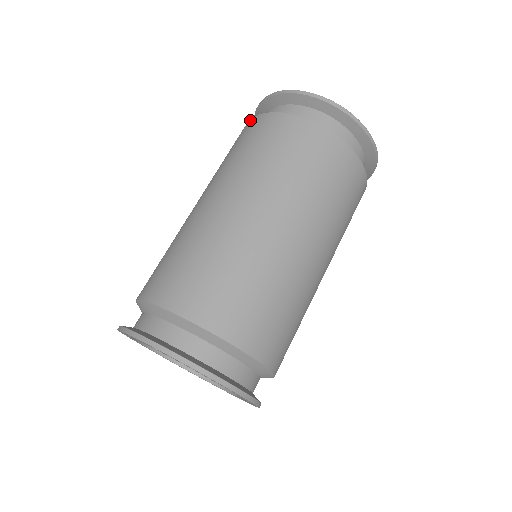
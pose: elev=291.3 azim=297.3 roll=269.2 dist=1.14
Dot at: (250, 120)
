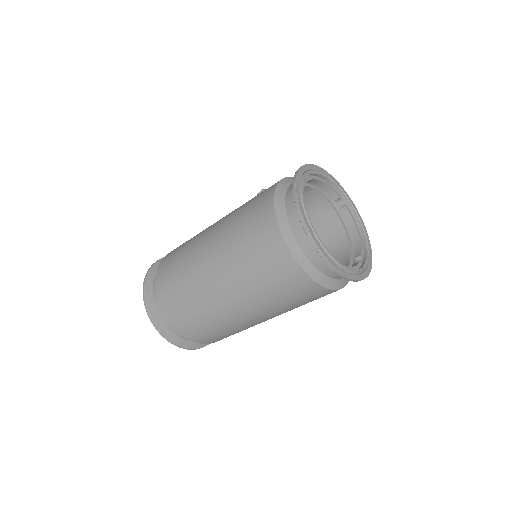
Dot at: (272, 206)
